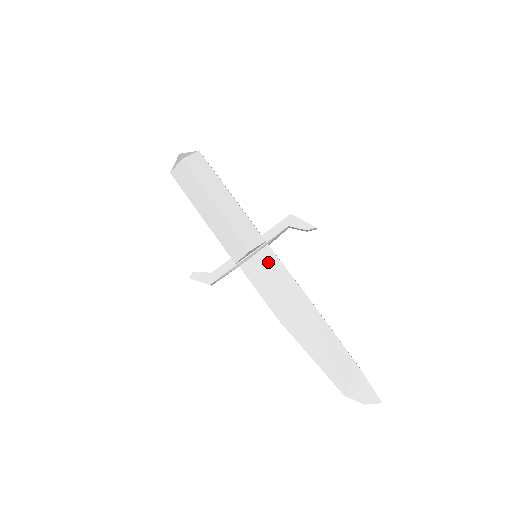
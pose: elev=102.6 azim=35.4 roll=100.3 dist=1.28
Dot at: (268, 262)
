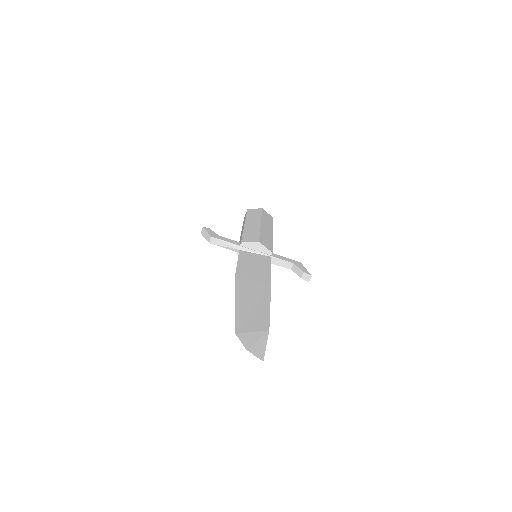
Dot at: (262, 260)
